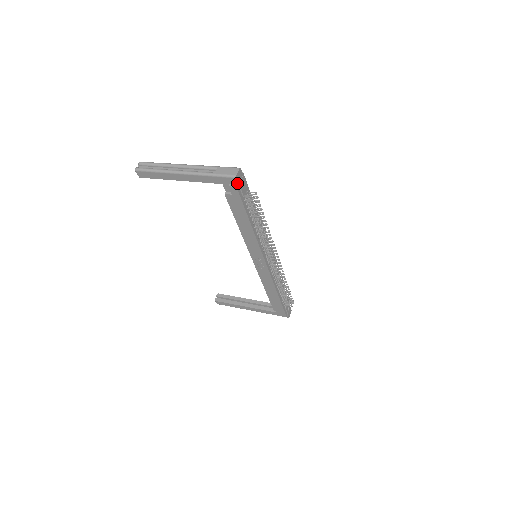
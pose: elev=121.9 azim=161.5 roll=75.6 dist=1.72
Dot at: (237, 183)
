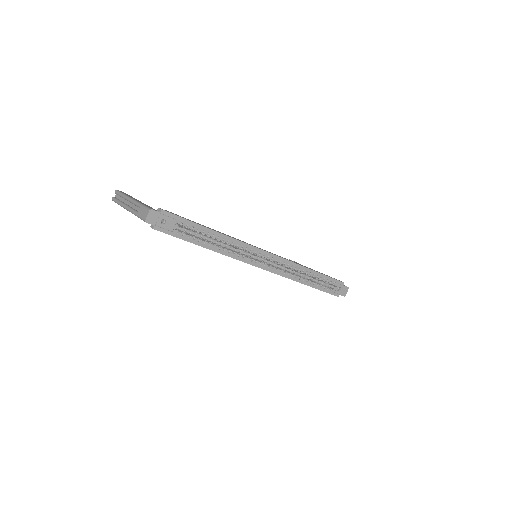
Dot at: (153, 225)
